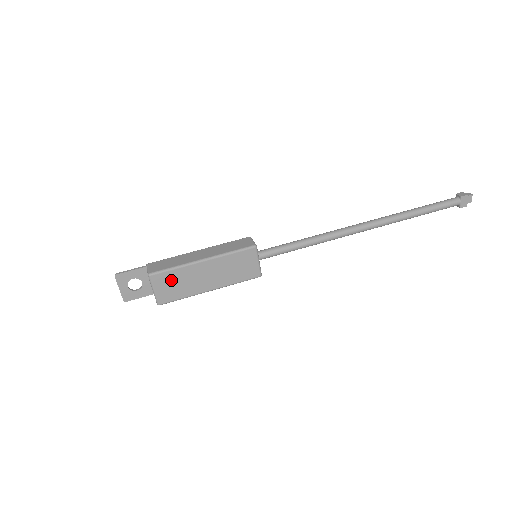
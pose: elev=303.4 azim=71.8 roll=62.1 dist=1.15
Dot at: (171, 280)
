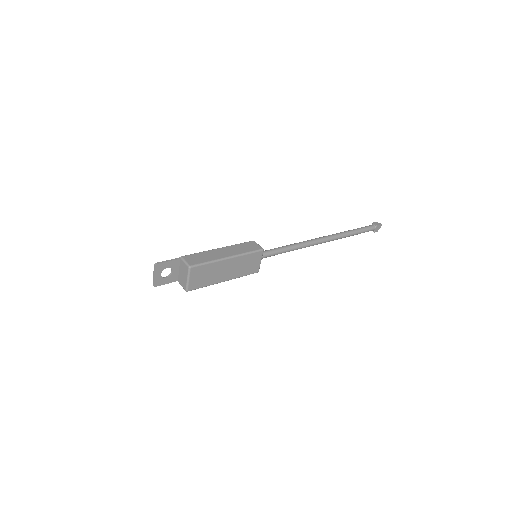
Dot at: (203, 272)
